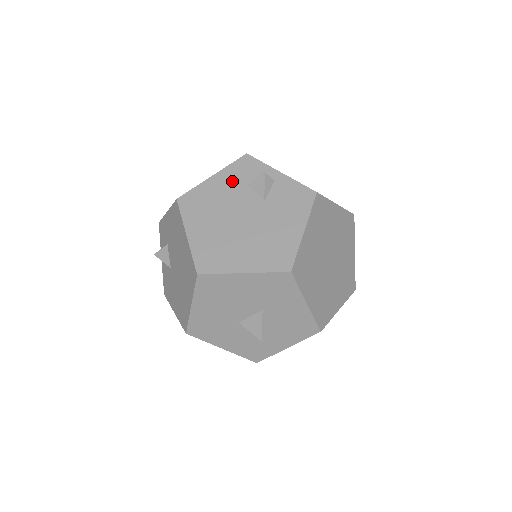
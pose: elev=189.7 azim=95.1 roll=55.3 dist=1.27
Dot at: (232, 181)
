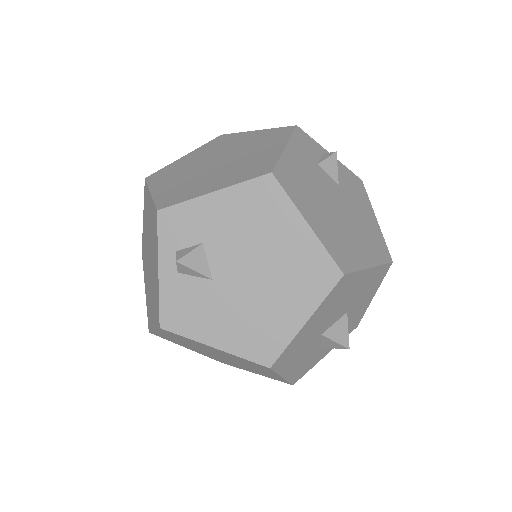
Dot at: (305, 157)
